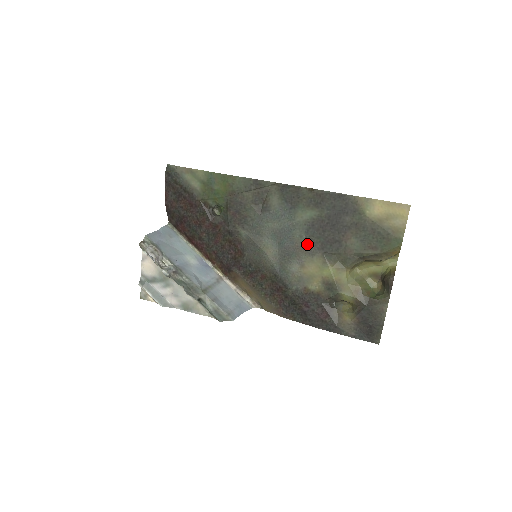
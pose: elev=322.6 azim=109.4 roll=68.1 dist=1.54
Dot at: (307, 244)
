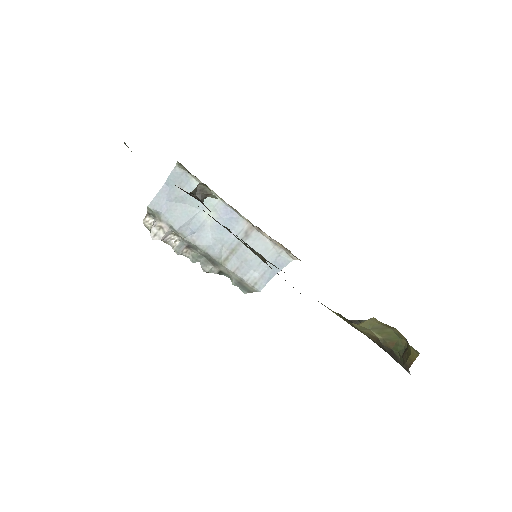
Dot at: occluded
